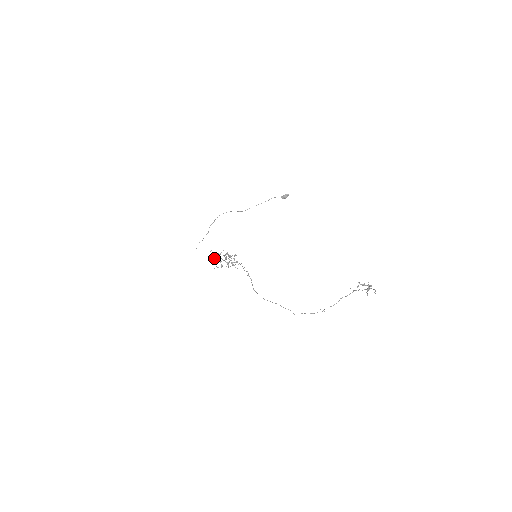
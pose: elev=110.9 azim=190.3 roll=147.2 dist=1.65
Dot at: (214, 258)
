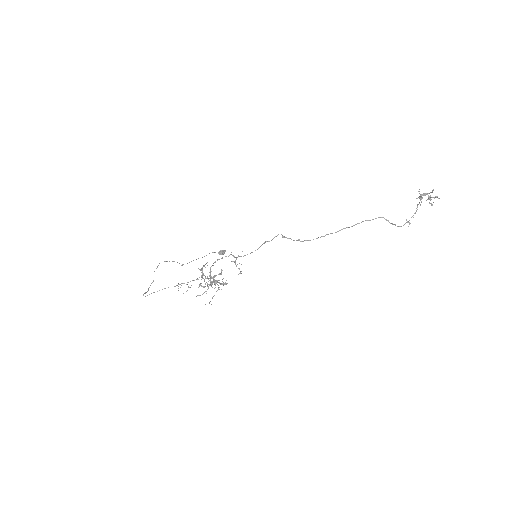
Dot at: occluded
